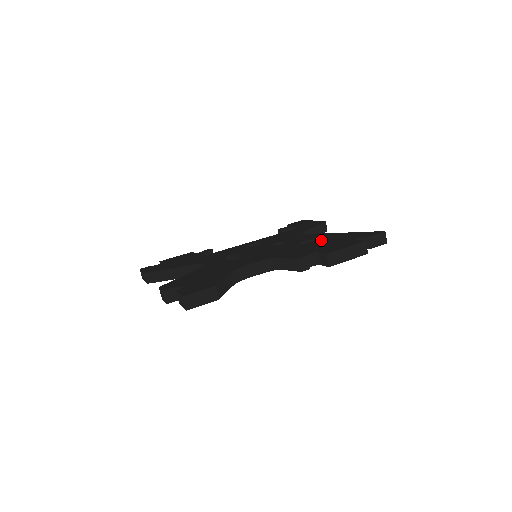
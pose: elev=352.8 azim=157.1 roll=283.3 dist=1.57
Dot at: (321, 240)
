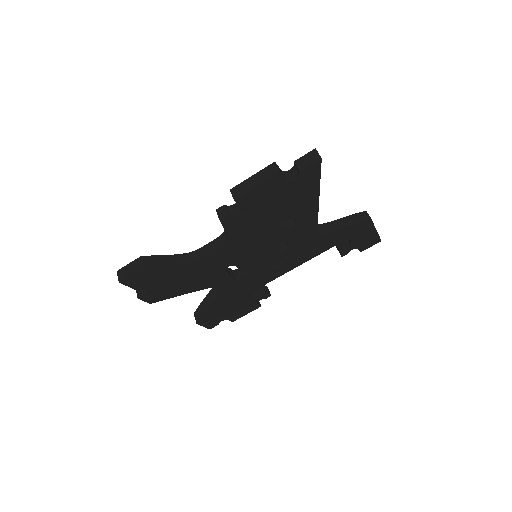
Dot at: occluded
